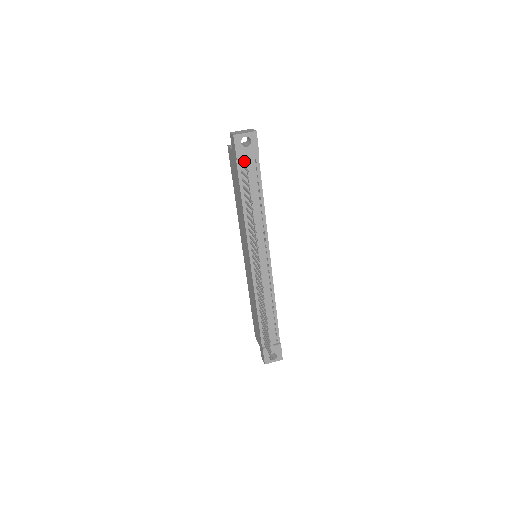
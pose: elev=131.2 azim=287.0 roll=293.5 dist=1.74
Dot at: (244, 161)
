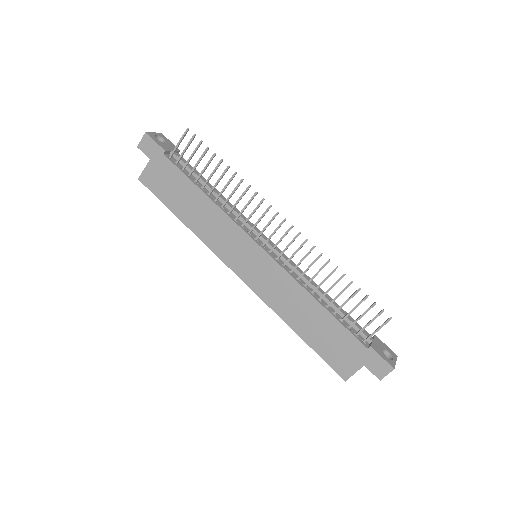
Dot at: (171, 156)
